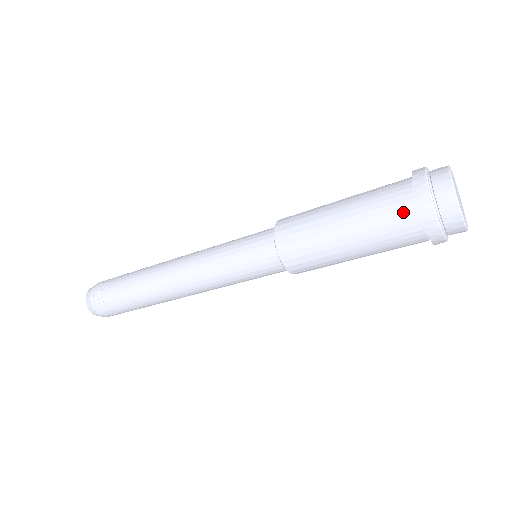
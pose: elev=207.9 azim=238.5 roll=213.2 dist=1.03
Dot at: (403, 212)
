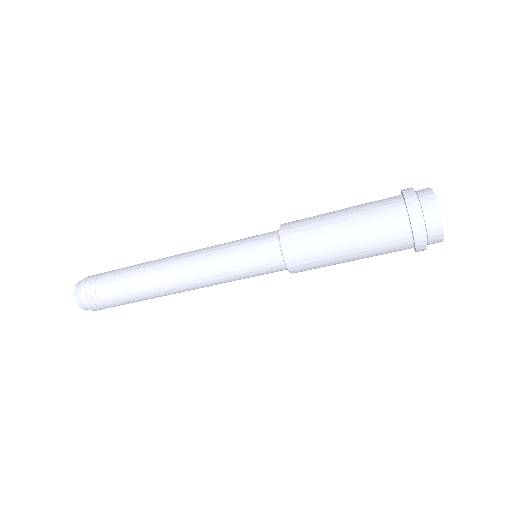
Dot at: (398, 232)
